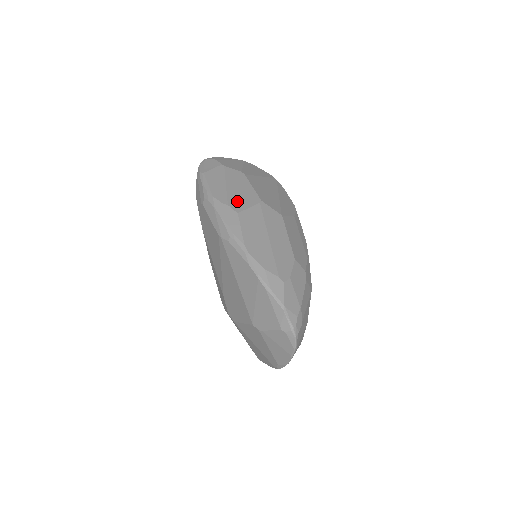
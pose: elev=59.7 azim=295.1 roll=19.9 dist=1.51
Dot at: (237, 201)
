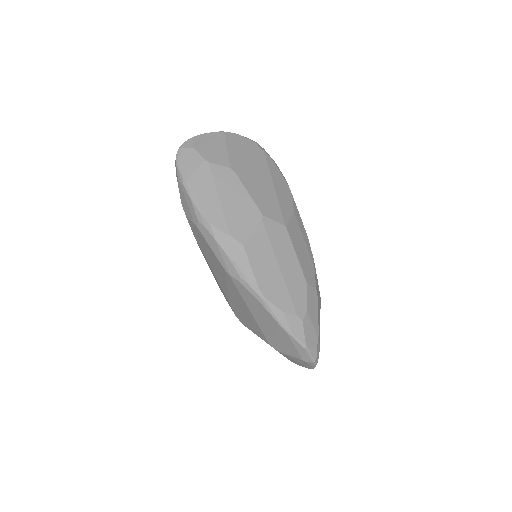
Dot at: (238, 225)
